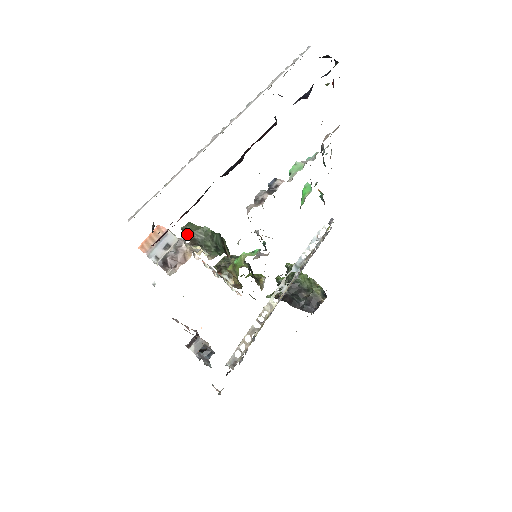
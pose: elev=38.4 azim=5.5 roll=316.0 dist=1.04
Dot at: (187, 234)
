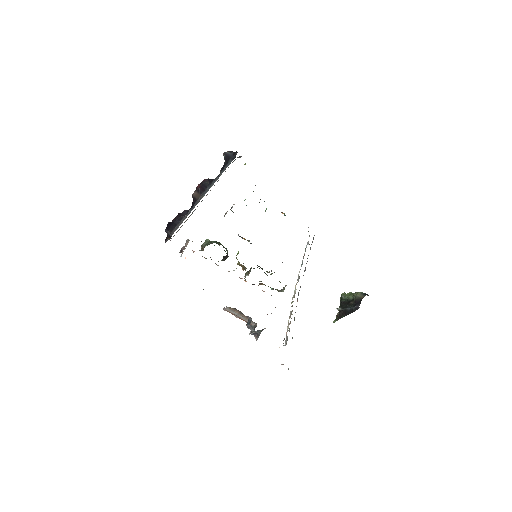
Dot at: (201, 248)
